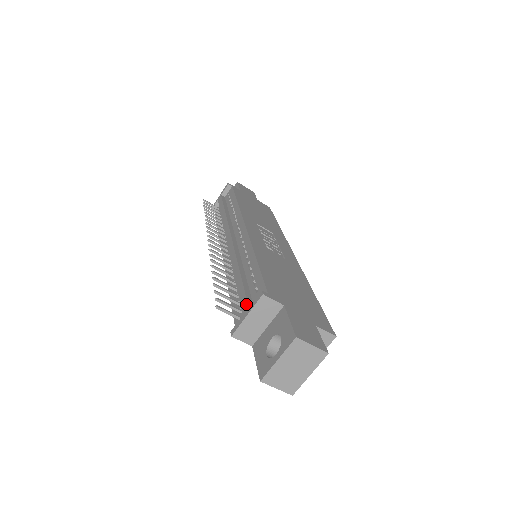
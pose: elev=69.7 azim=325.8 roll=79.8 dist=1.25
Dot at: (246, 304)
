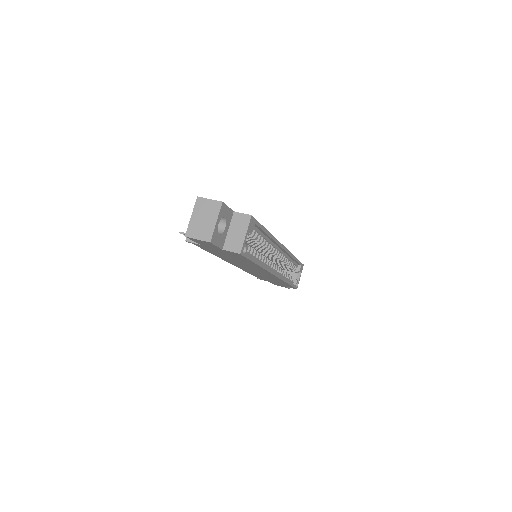
Dot at: occluded
